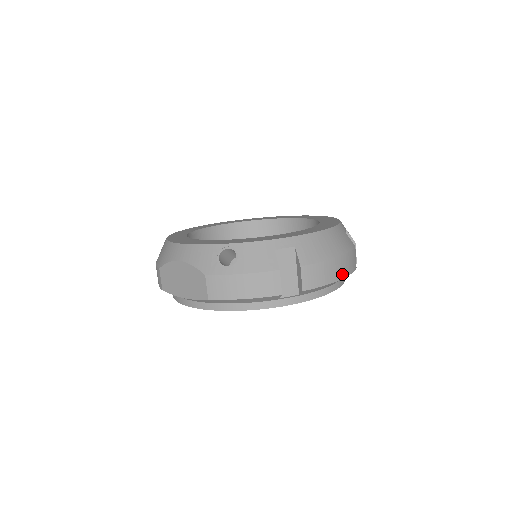
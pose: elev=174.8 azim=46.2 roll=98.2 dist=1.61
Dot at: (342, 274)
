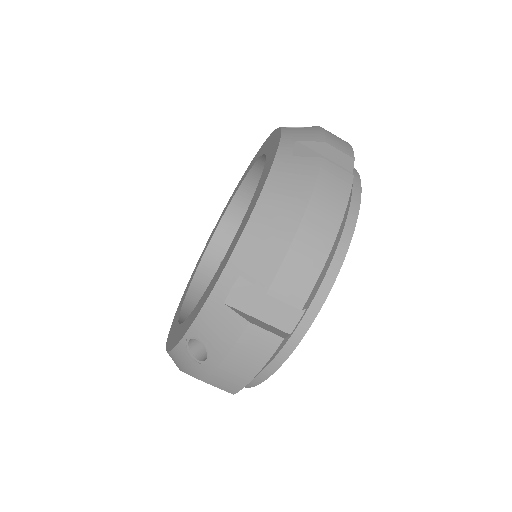
Dot at: (332, 227)
